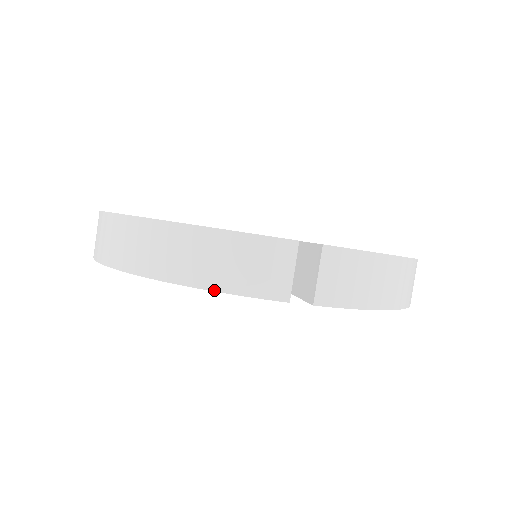
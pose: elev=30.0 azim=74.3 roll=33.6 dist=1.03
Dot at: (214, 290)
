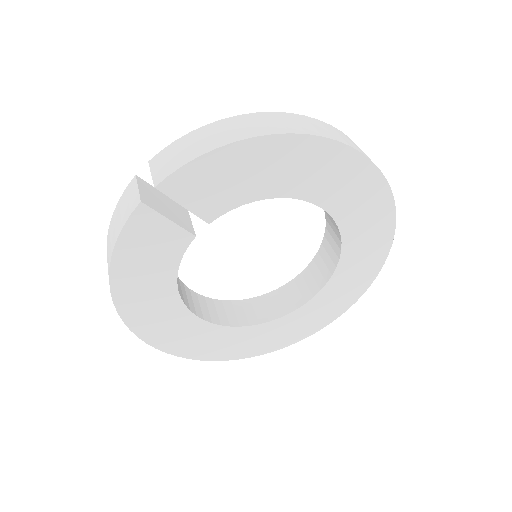
Dot at: (114, 246)
